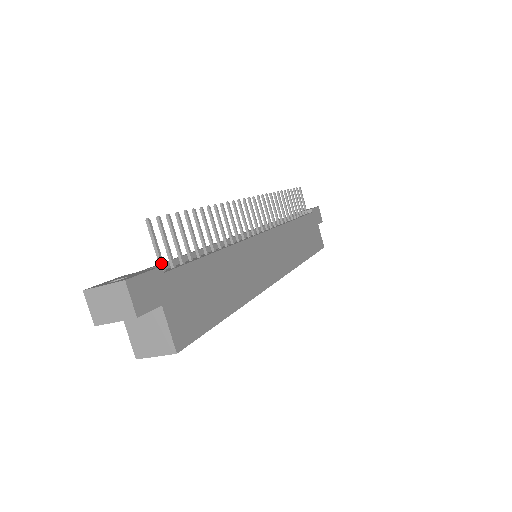
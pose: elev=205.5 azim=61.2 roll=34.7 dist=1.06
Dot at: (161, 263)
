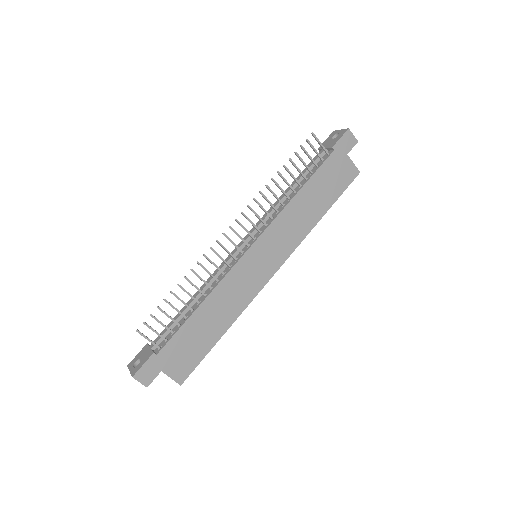
Dot at: occluded
